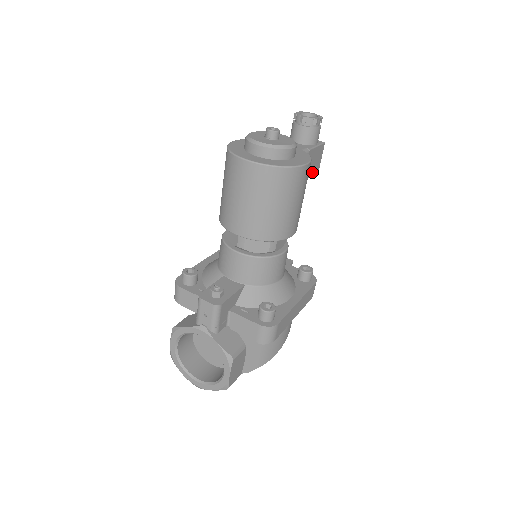
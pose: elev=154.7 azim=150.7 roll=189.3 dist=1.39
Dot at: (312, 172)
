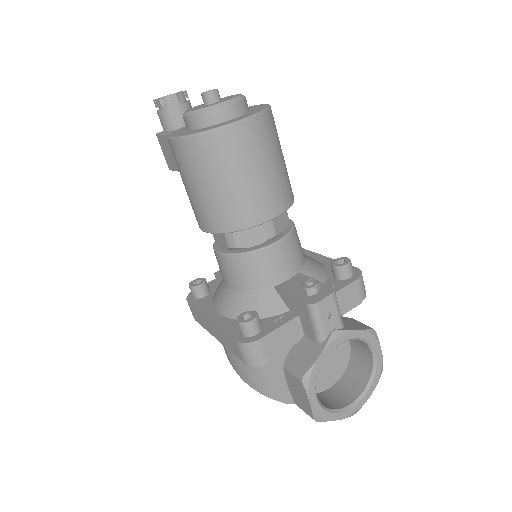
Dot at: occluded
